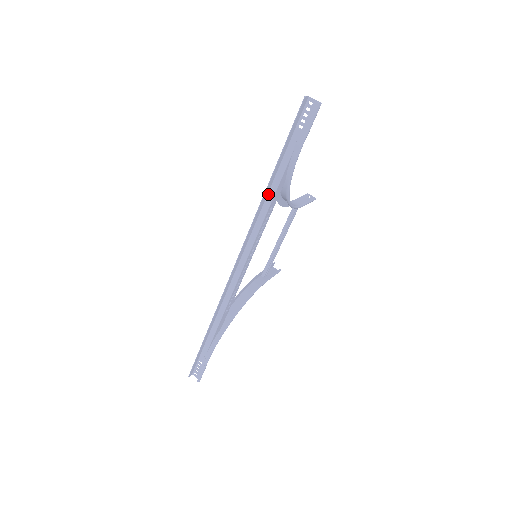
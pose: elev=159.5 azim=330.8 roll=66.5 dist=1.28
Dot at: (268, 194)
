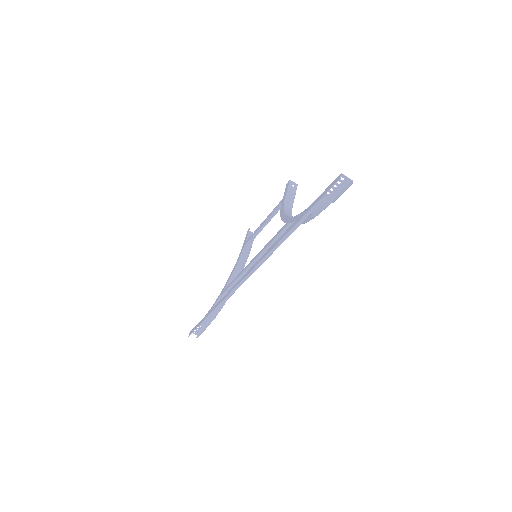
Dot at: (285, 233)
